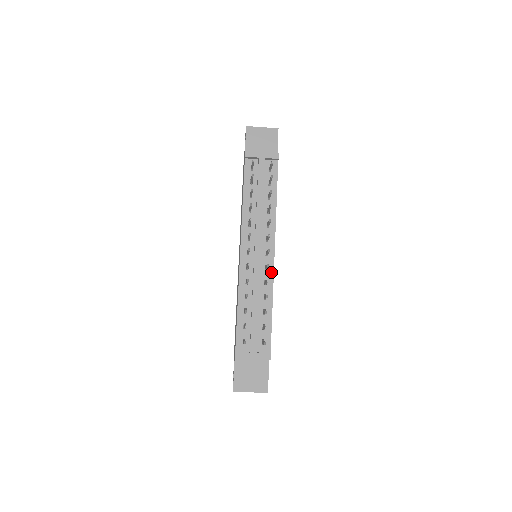
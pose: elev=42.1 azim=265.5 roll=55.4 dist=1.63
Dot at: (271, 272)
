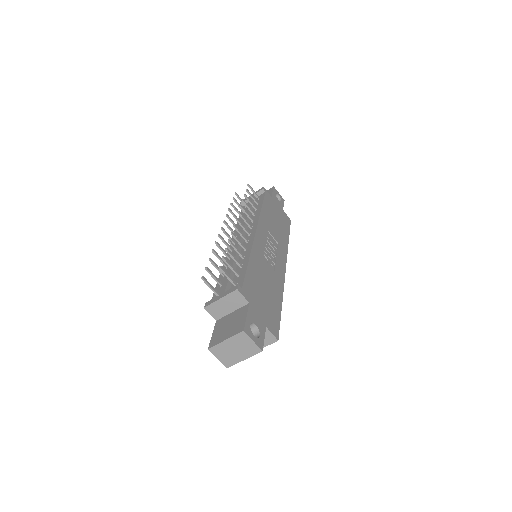
Dot at: (251, 241)
